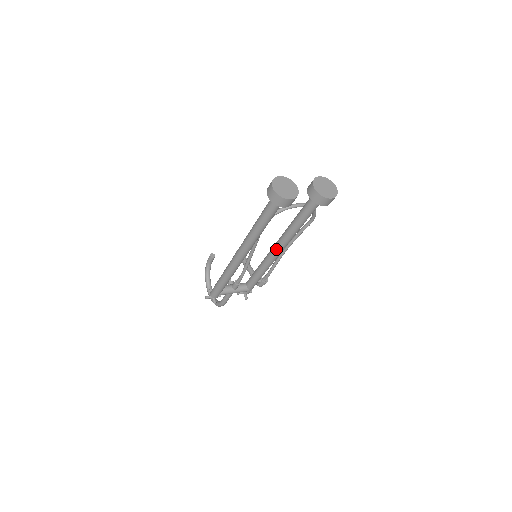
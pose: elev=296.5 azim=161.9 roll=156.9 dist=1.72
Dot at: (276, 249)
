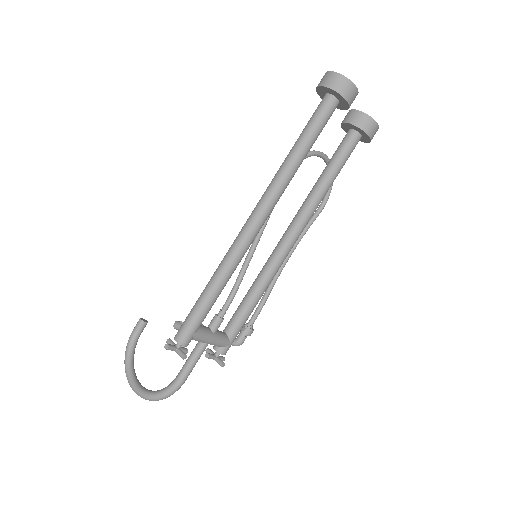
Dot at: (290, 235)
